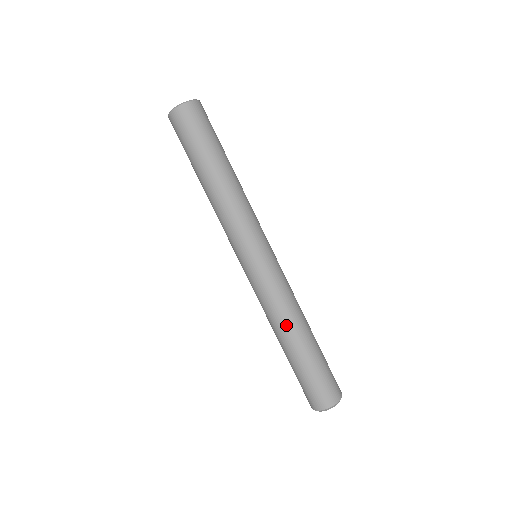
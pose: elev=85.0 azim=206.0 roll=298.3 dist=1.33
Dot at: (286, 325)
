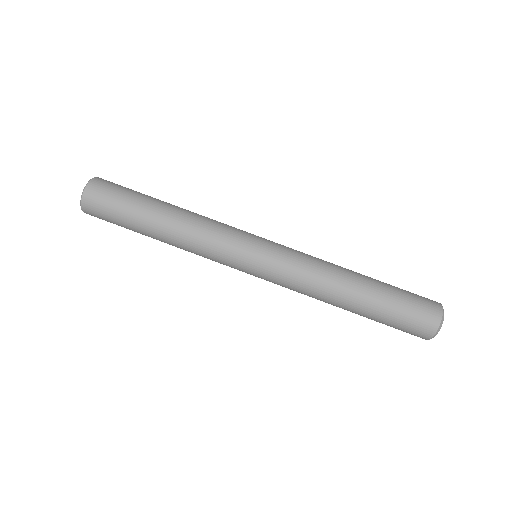
Dot at: (339, 271)
